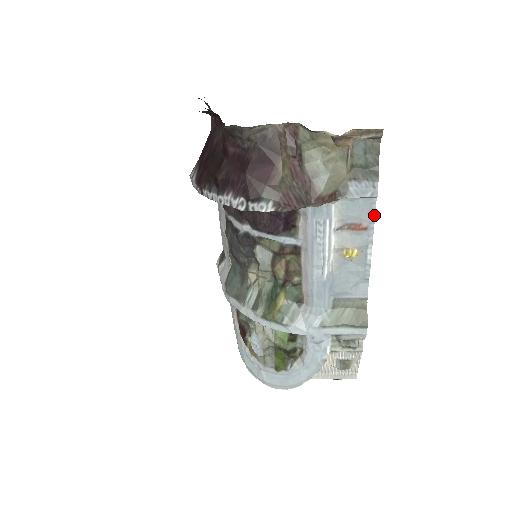
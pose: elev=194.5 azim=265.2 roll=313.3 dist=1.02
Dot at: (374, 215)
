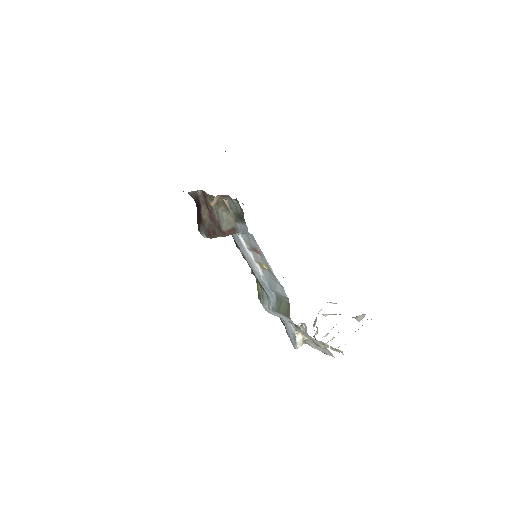
Dot at: occluded
